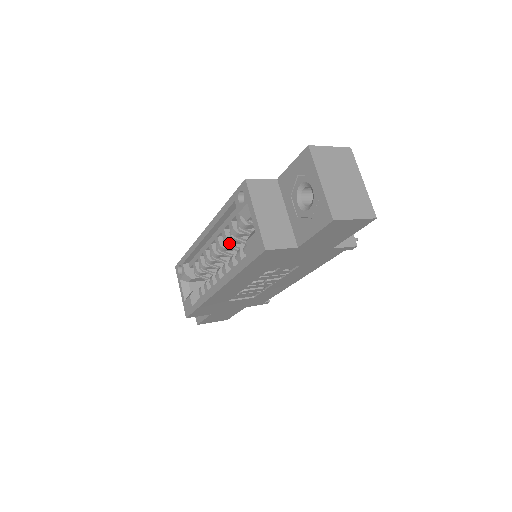
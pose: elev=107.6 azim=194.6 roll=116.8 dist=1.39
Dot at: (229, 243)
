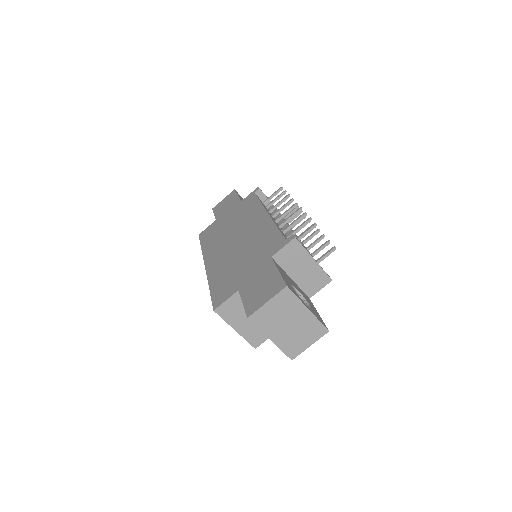
Dot at: occluded
